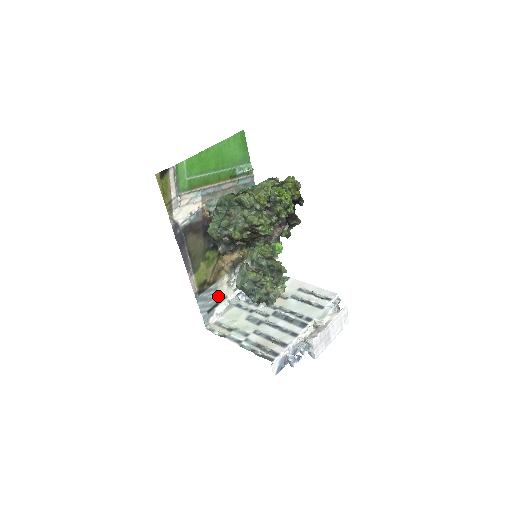
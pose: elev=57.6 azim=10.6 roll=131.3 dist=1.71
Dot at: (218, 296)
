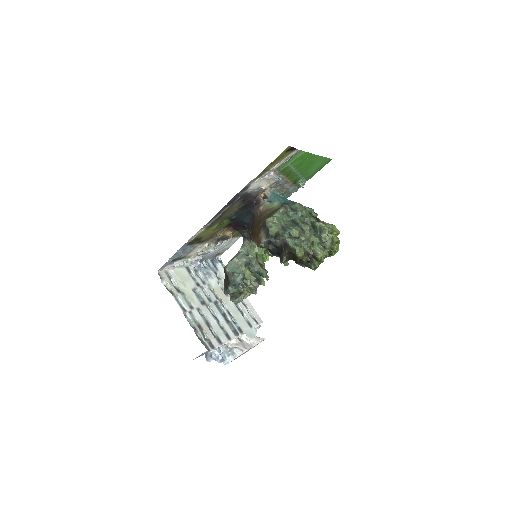
Dot at: (189, 253)
